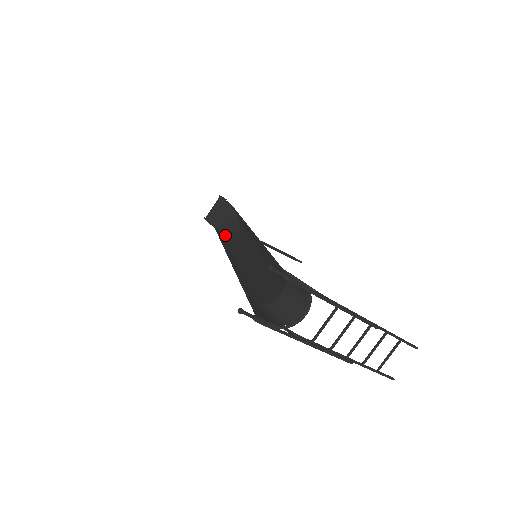
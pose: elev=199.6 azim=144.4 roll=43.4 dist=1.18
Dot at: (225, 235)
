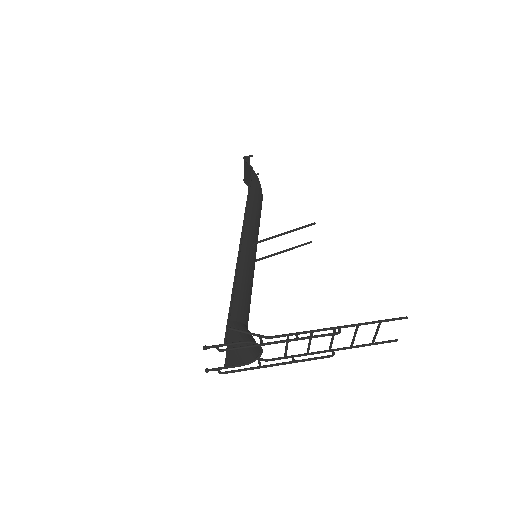
Dot at: occluded
